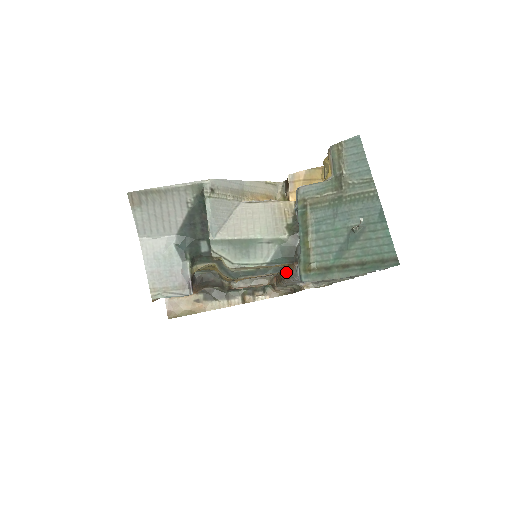
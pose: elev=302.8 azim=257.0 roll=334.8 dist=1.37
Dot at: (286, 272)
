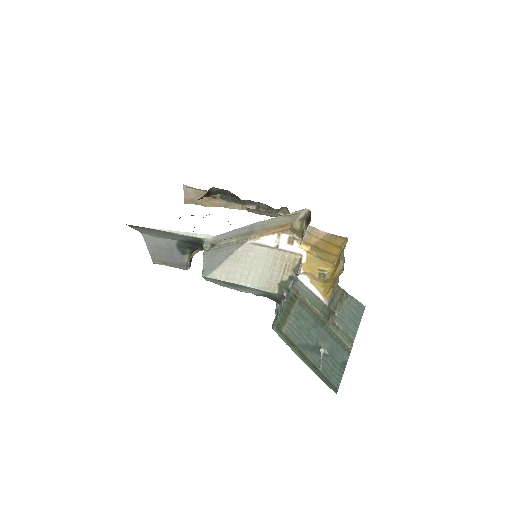
Dot at: occluded
